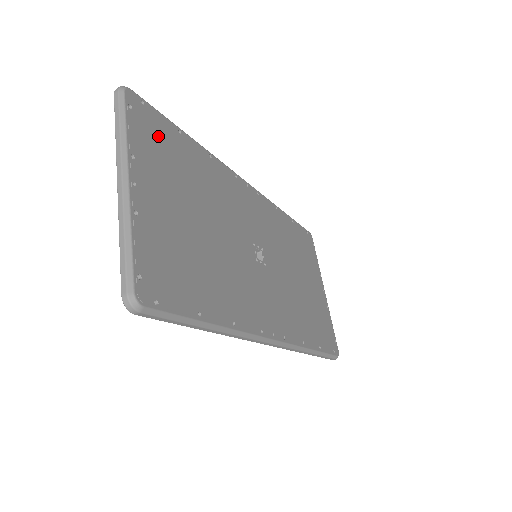
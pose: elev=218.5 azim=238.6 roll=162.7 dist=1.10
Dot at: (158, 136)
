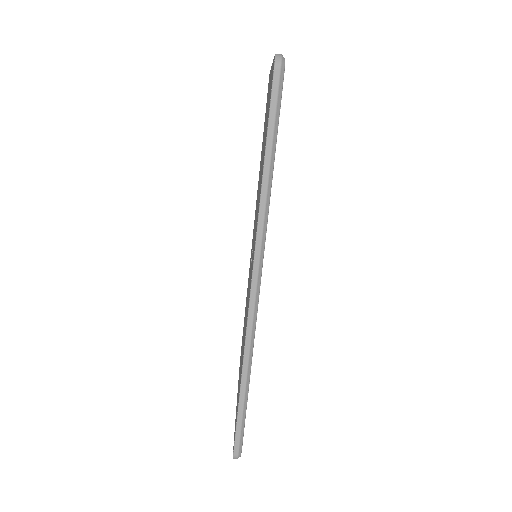
Dot at: occluded
